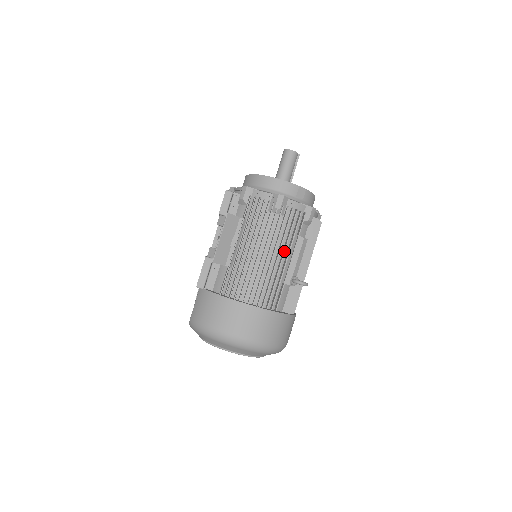
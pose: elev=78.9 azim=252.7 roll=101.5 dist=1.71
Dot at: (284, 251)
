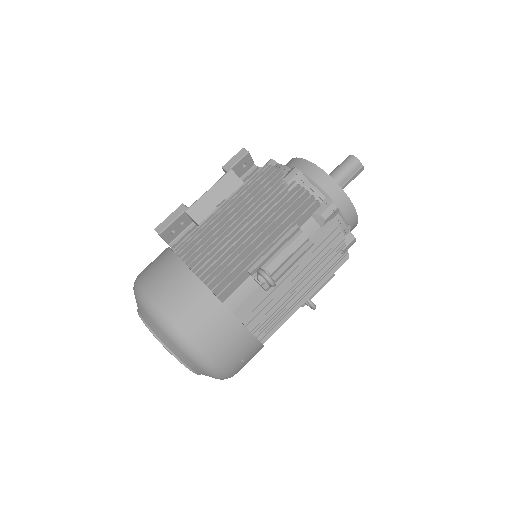
Dot at: (265, 229)
